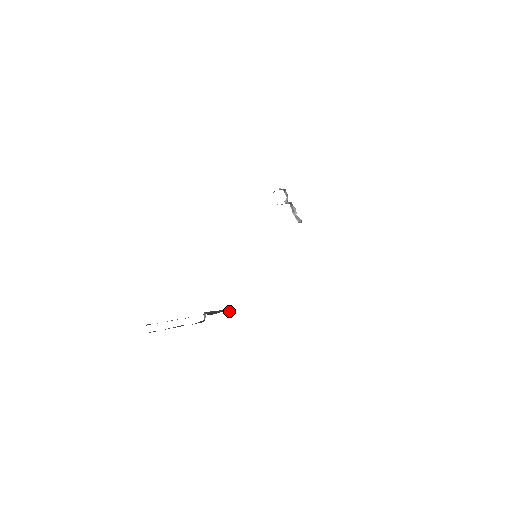
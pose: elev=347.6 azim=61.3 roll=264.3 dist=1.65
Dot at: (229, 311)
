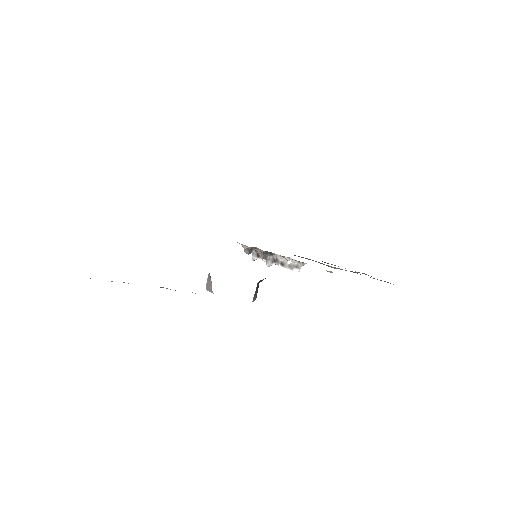
Dot at: occluded
